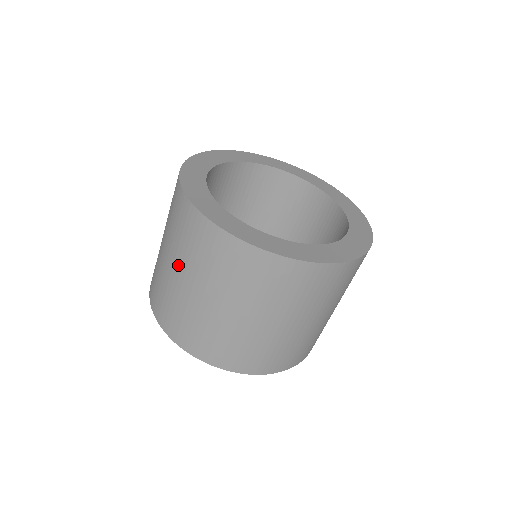
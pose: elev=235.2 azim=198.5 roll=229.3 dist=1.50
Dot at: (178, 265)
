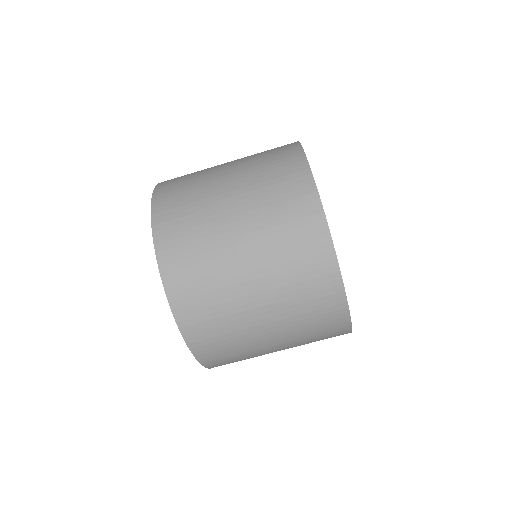
Dot at: (239, 190)
